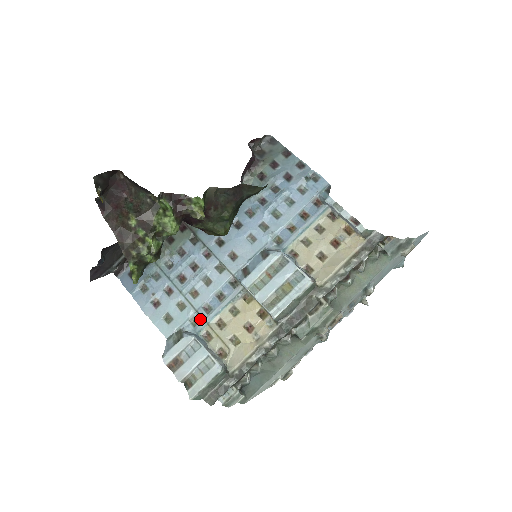
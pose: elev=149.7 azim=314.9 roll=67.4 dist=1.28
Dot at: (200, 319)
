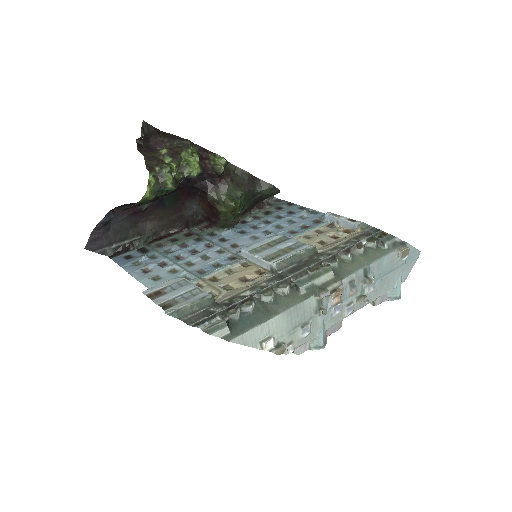
Dot at: (192, 277)
